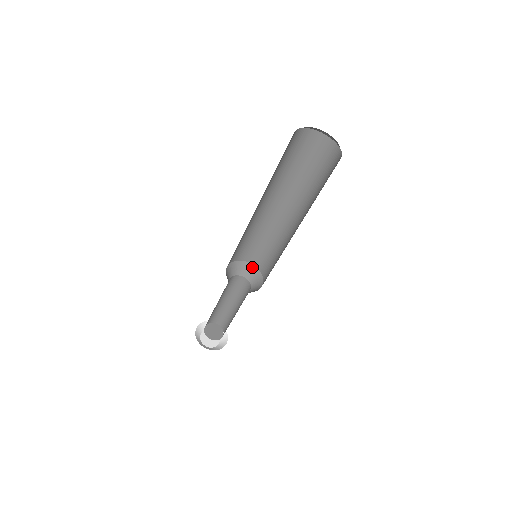
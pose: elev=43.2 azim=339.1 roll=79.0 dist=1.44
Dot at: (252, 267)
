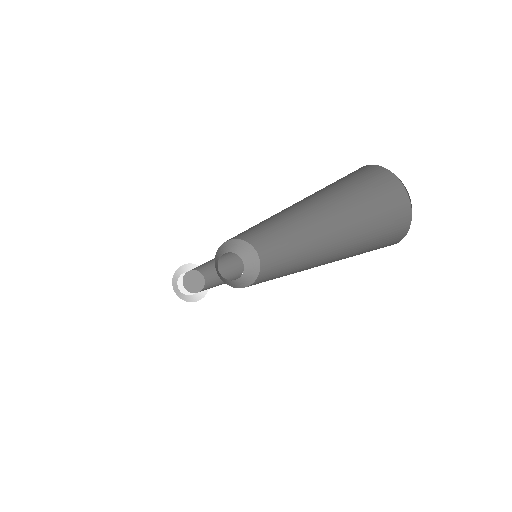
Dot at: (229, 242)
